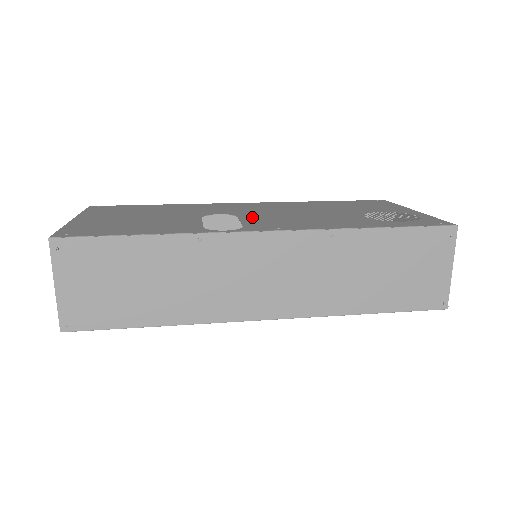
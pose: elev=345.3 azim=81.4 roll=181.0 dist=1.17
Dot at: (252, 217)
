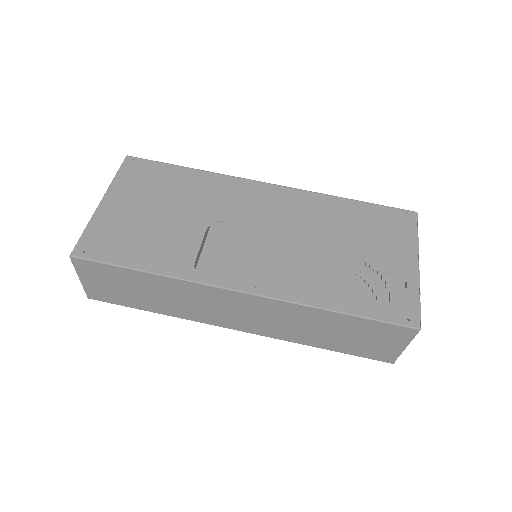
Dot at: (250, 243)
